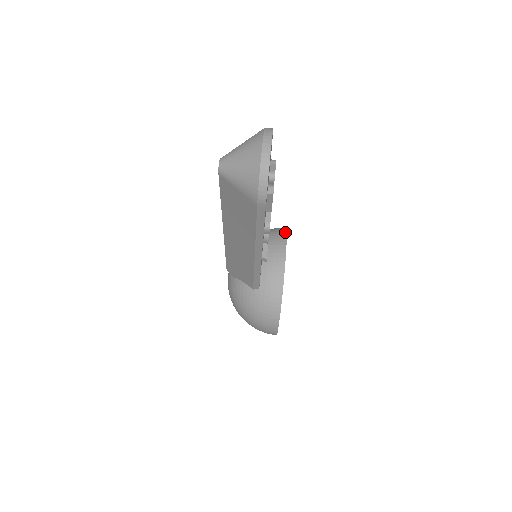
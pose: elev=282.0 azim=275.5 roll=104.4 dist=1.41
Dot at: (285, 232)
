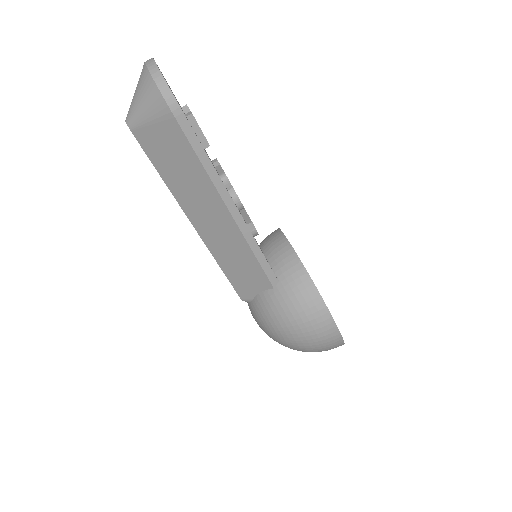
Dot at: occluded
